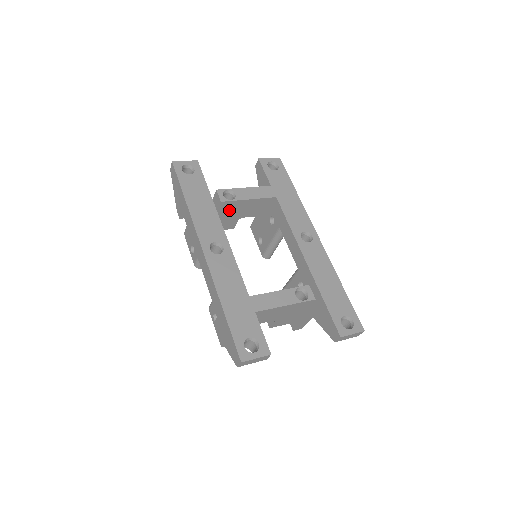
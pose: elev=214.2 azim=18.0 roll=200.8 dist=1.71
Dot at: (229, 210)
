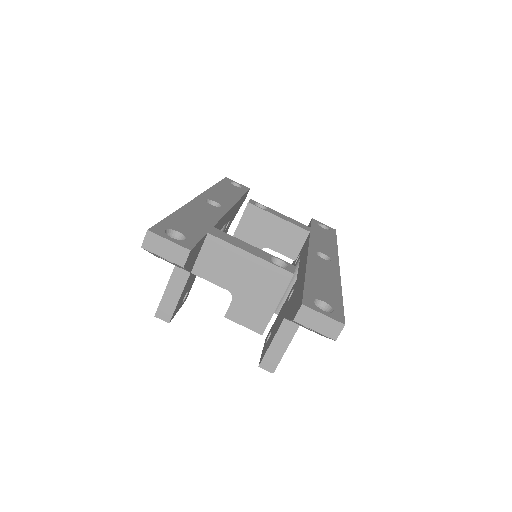
Dot at: (254, 223)
